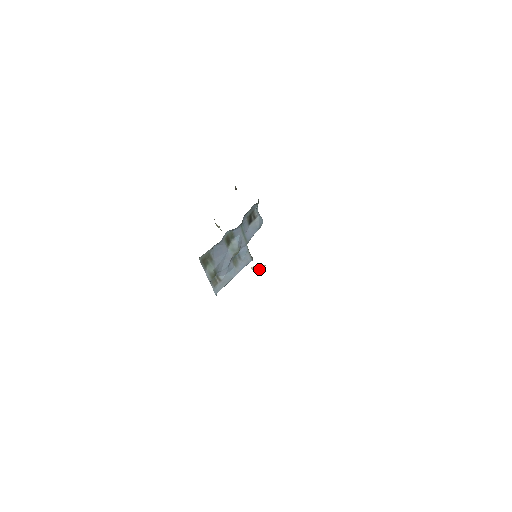
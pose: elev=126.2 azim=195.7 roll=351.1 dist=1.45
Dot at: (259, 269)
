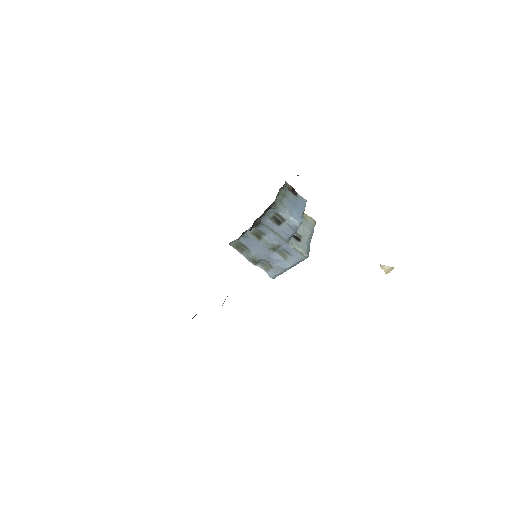
Dot at: (387, 269)
